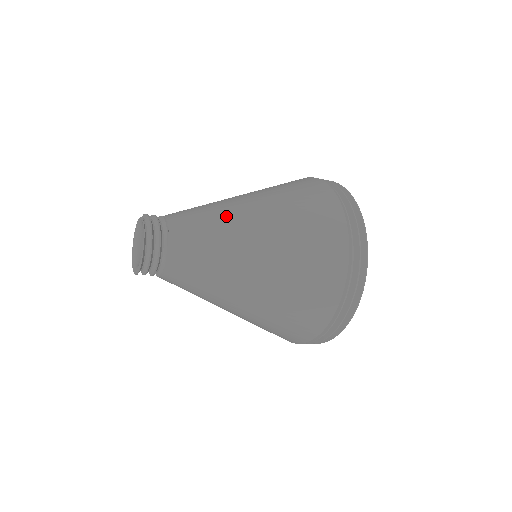
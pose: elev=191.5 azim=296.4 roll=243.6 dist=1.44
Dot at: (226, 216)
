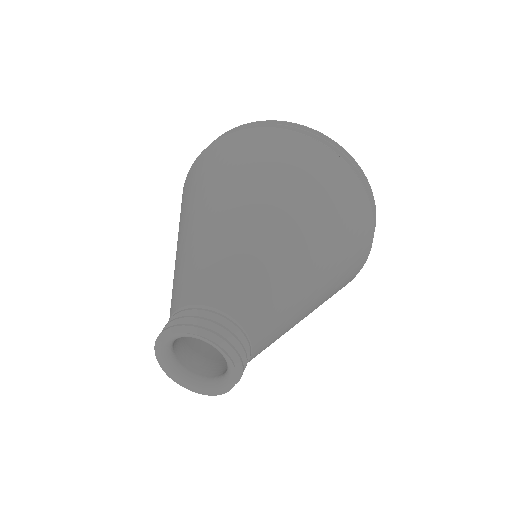
Dot at: (298, 318)
